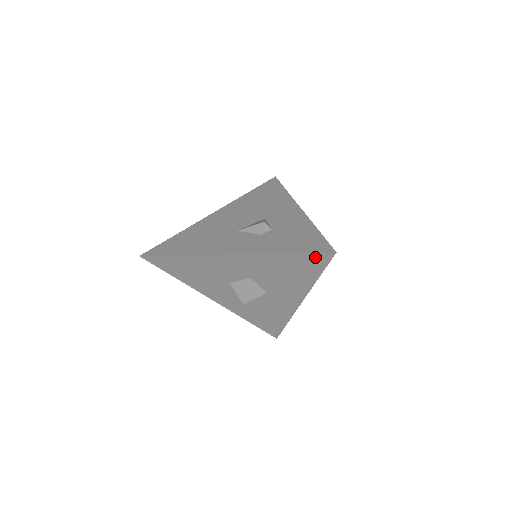
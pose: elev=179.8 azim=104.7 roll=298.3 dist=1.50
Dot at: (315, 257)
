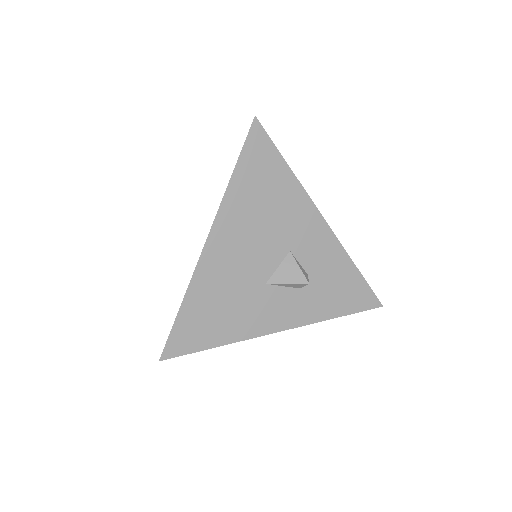
Dot at: occluded
